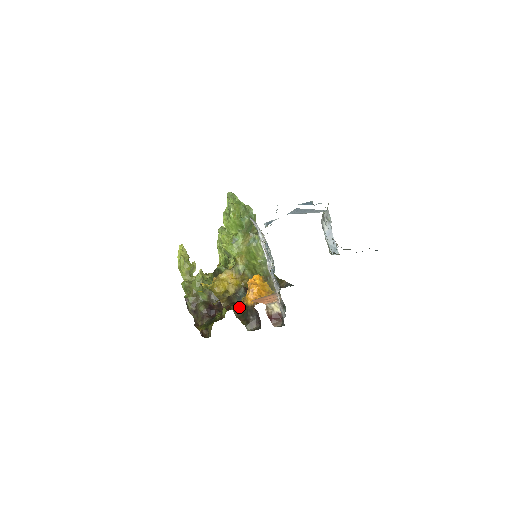
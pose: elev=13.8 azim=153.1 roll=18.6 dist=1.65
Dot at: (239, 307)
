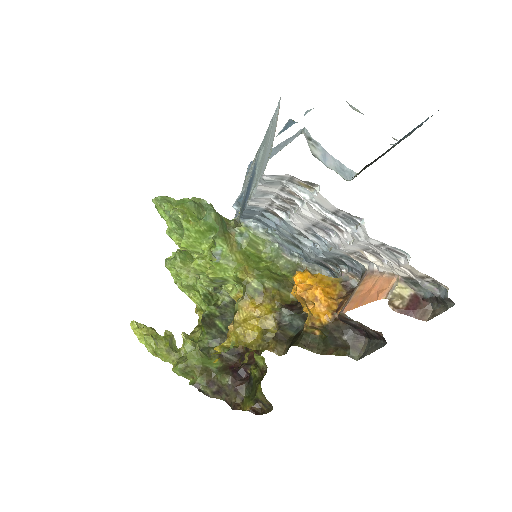
Dot at: (309, 337)
